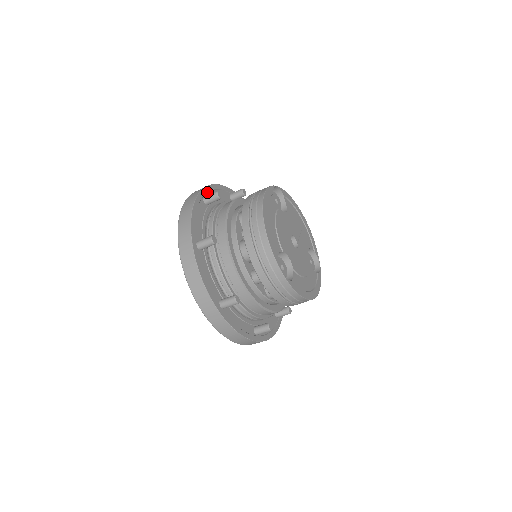
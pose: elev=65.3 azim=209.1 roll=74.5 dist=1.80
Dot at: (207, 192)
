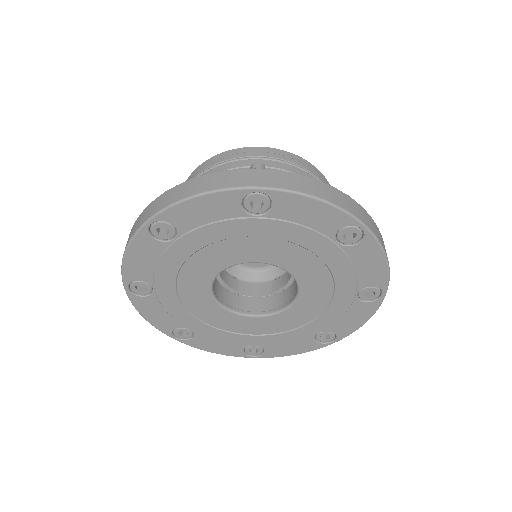
Dot at: occluded
